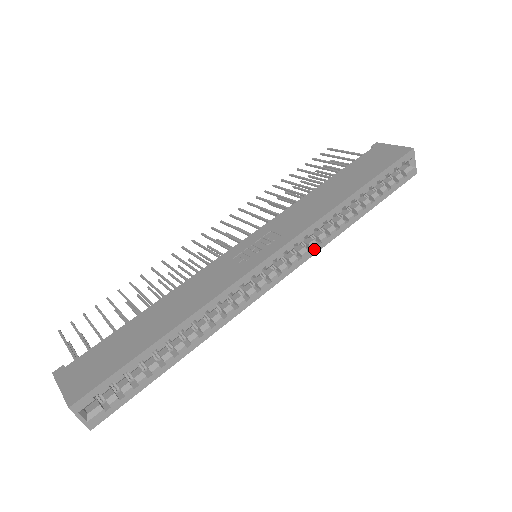
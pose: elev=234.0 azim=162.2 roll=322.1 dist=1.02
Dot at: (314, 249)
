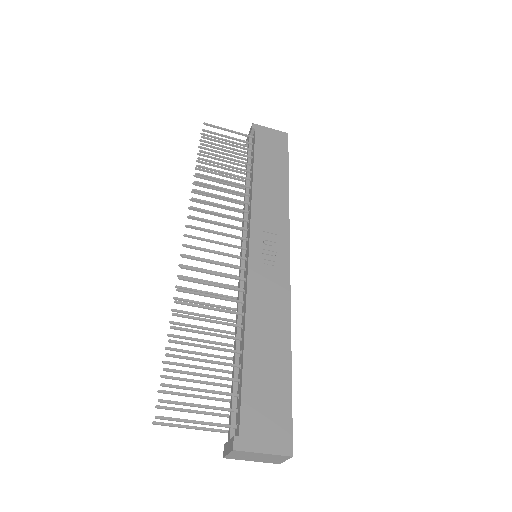
Dot at: occluded
